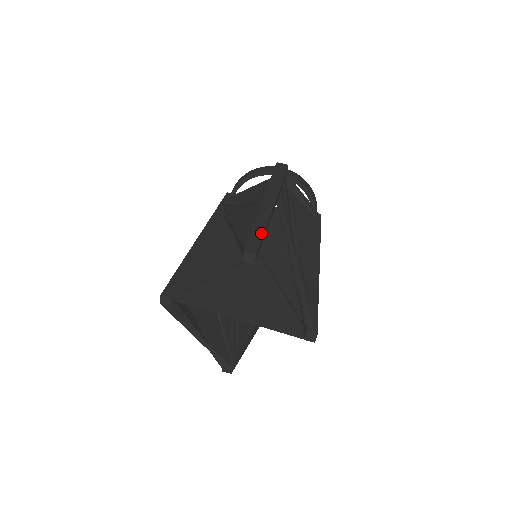
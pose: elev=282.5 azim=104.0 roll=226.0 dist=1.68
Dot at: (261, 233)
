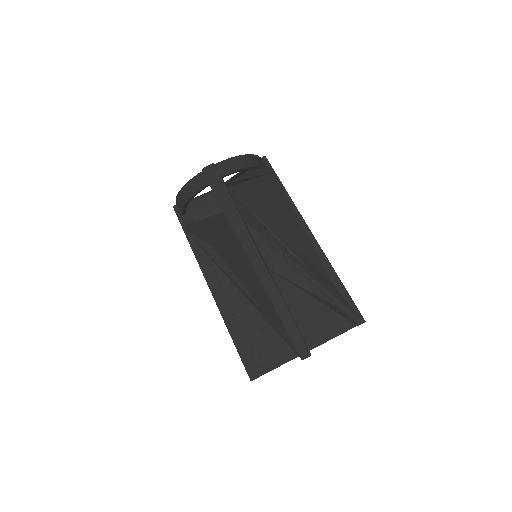
Dot at: (292, 323)
